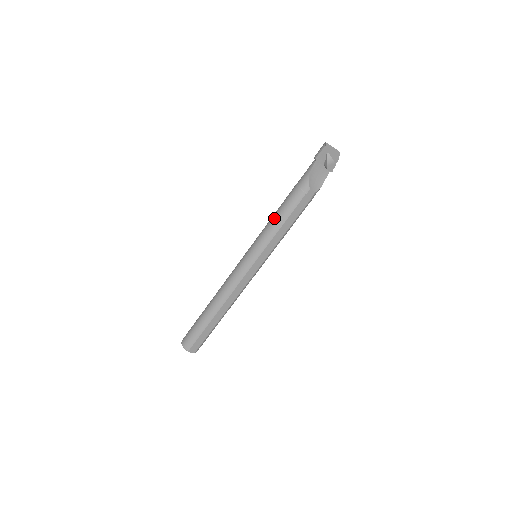
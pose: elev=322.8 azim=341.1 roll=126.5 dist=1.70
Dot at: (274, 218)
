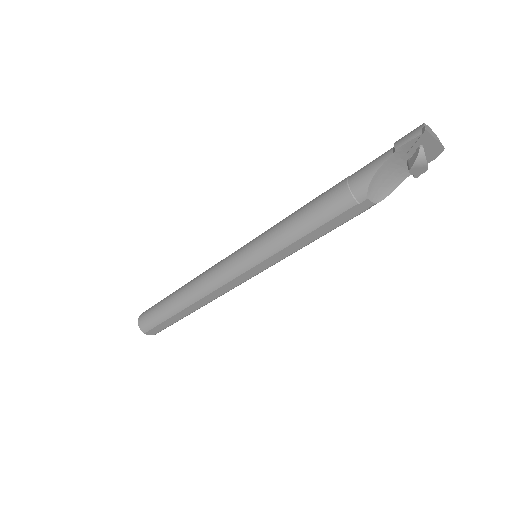
Dot at: (295, 219)
